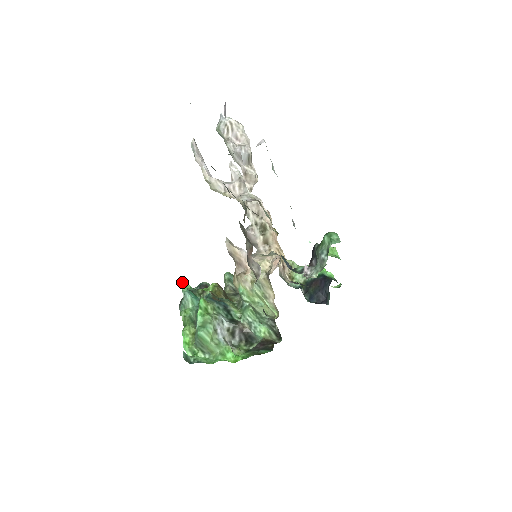
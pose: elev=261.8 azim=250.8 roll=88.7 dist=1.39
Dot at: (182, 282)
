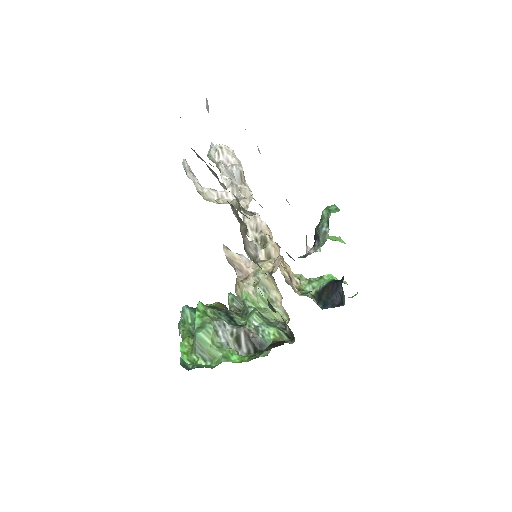
Dot at: occluded
